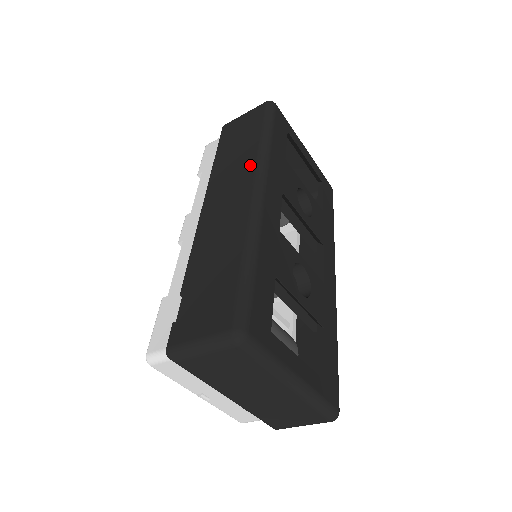
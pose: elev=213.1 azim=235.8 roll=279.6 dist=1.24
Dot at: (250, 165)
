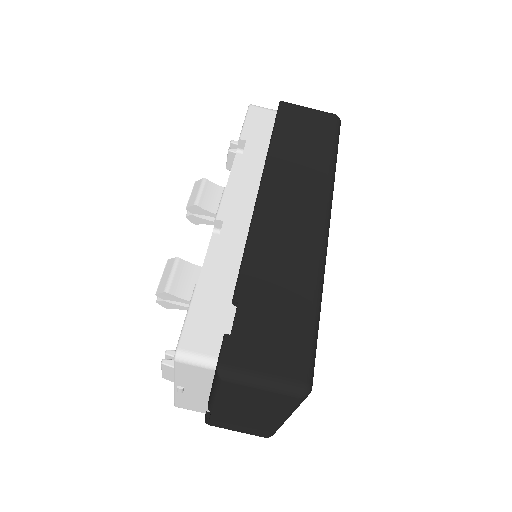
Dot at: (319, 187)
